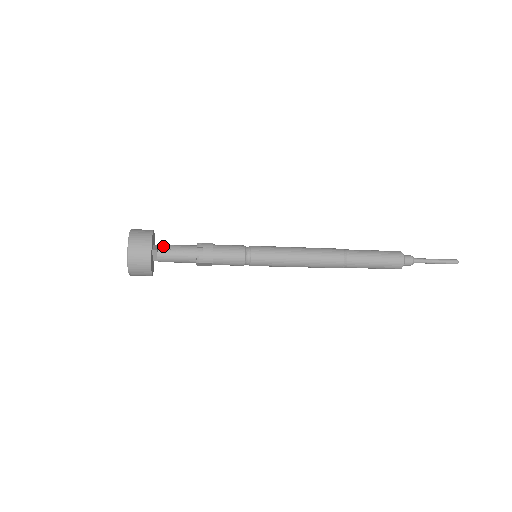
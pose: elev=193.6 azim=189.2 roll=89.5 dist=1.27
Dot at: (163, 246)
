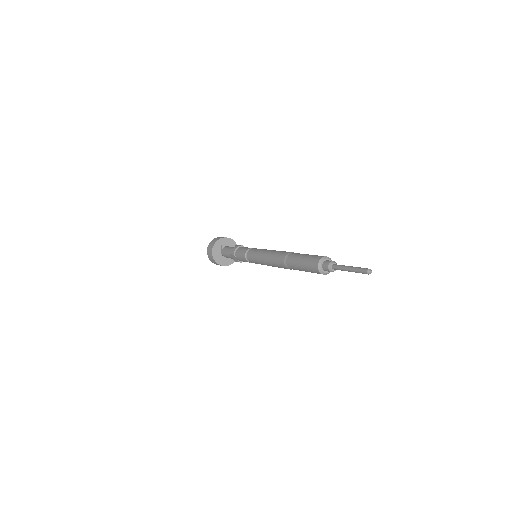
Dot at: (228, 246)
